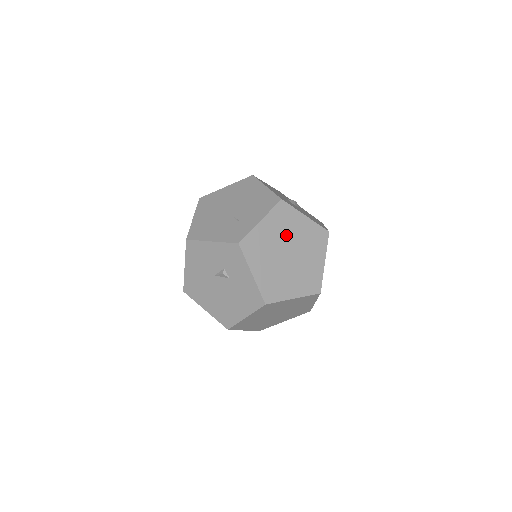
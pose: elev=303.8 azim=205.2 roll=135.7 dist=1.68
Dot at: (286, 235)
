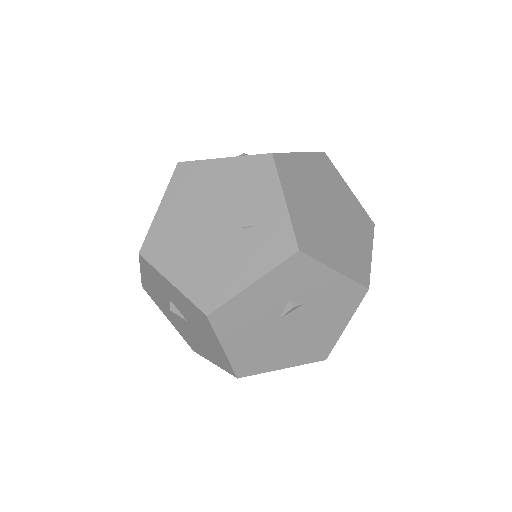
Dot at: (311, 192)
